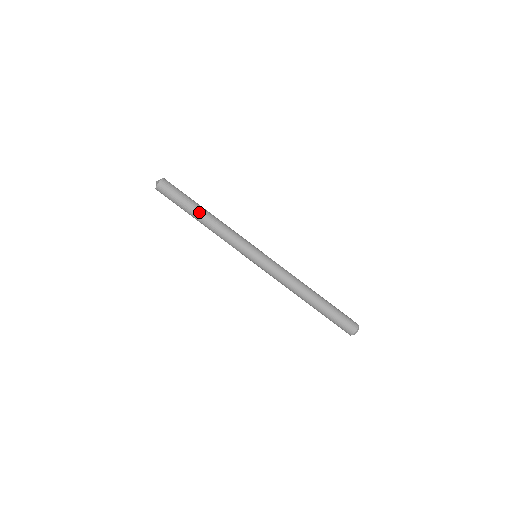
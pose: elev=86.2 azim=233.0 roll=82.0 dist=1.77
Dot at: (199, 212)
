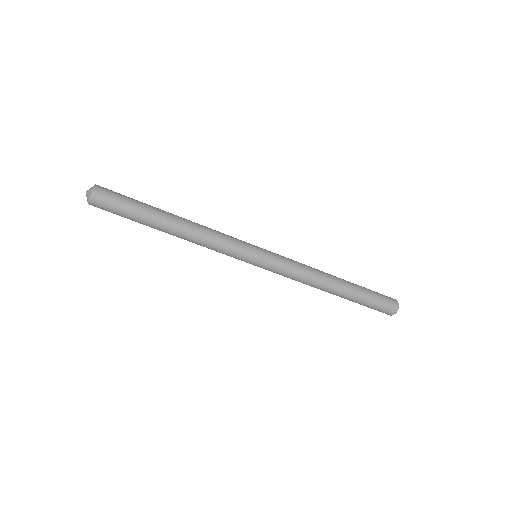
Dot at: (163, 225)
